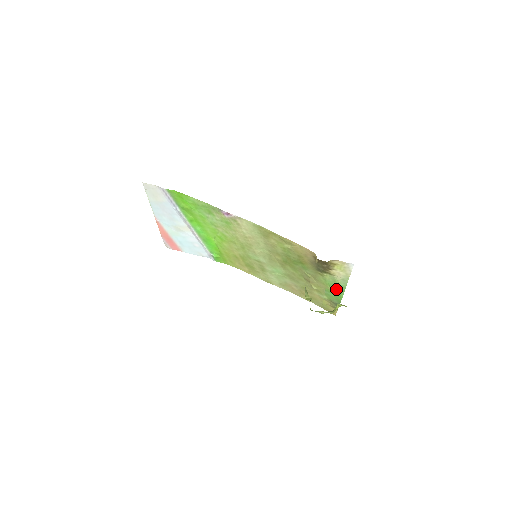
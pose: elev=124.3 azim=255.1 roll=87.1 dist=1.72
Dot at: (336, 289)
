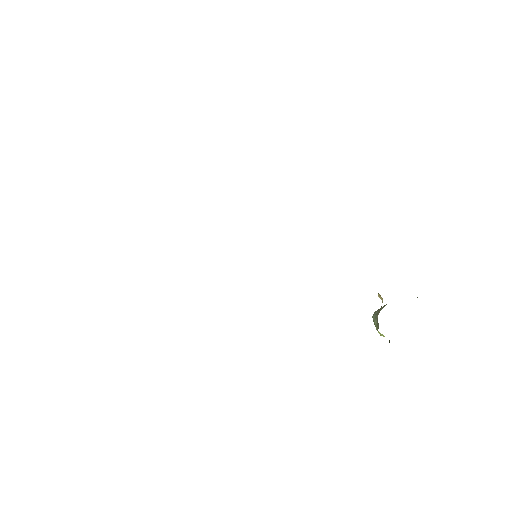
Dot at: occluded
